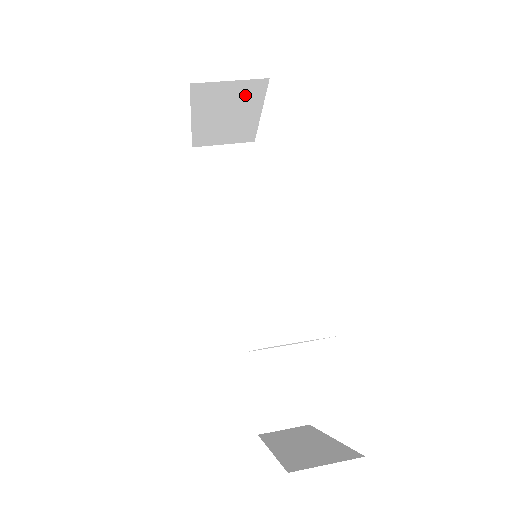
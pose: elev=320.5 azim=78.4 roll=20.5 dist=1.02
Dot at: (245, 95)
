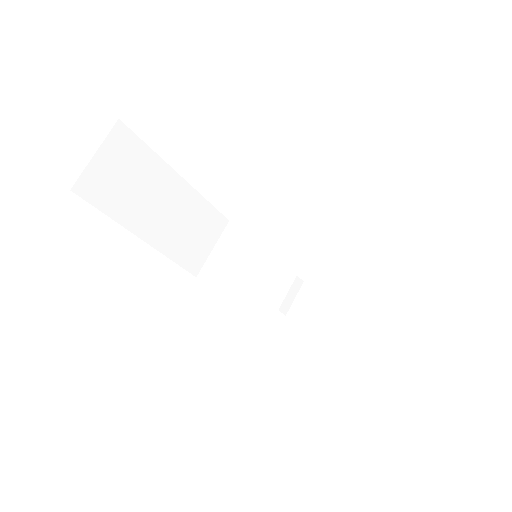
Dot at: occluded
